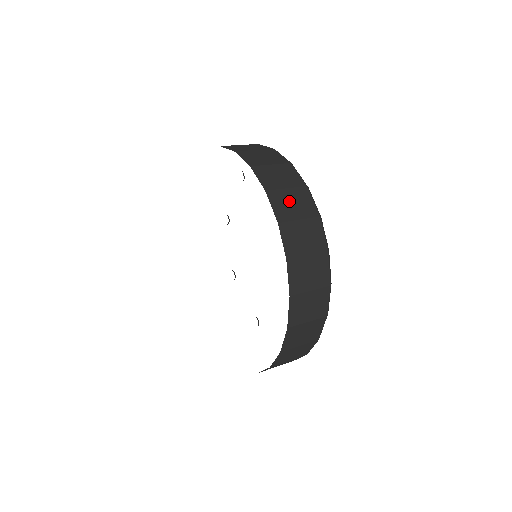
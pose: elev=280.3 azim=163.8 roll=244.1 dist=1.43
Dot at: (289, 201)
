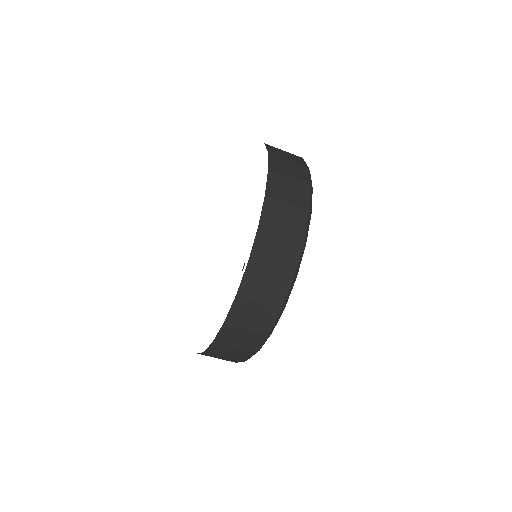
Dot at: (251, 312)
